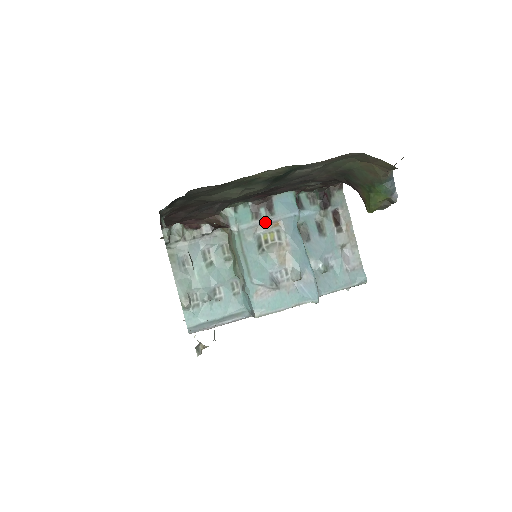
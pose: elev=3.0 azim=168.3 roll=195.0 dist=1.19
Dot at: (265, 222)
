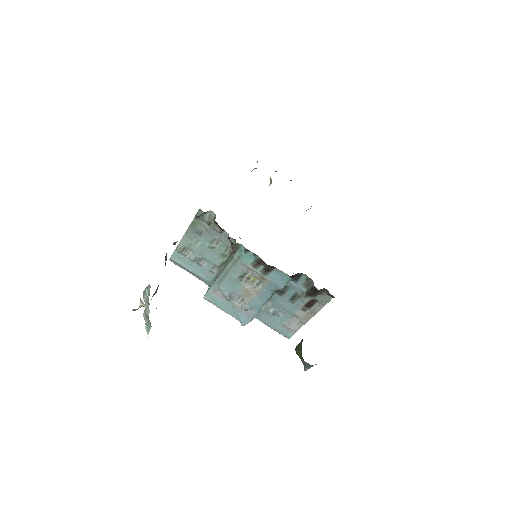
Dot at: (257, 272)
